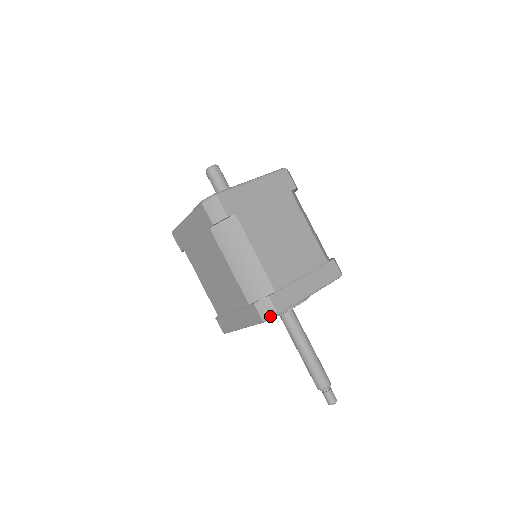
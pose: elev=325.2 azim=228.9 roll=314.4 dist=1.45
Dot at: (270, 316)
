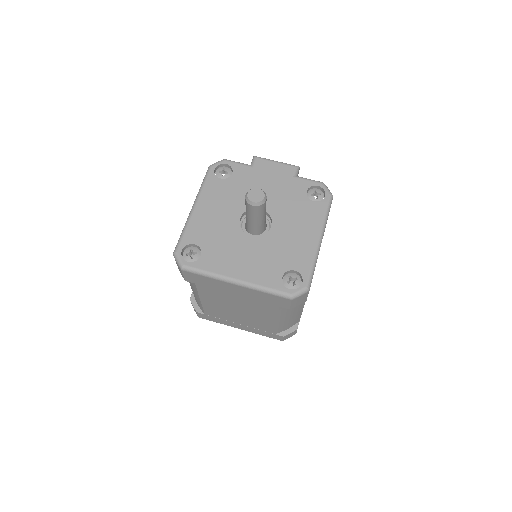
Dot at: occluded
